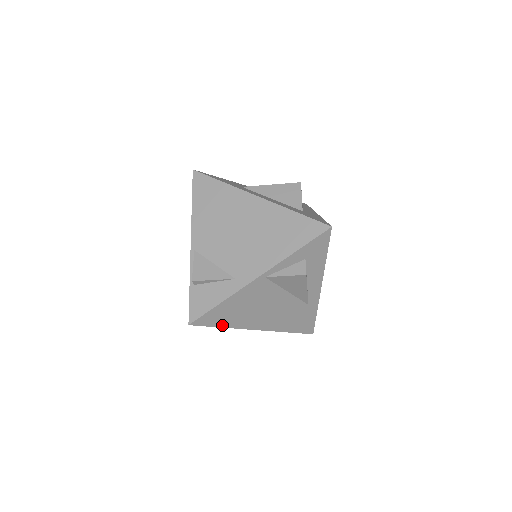
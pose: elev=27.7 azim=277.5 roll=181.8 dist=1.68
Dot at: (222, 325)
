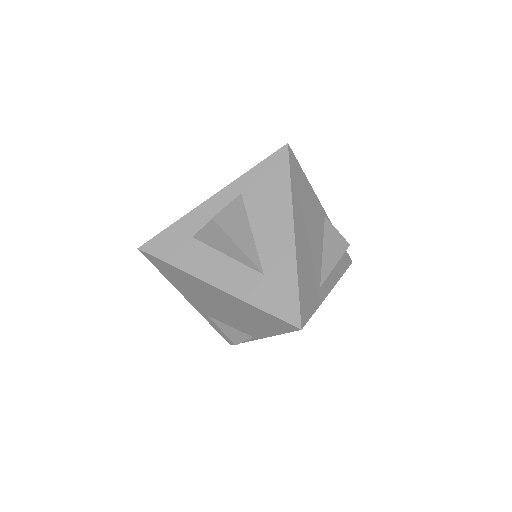
Dot at: (292, 182)
